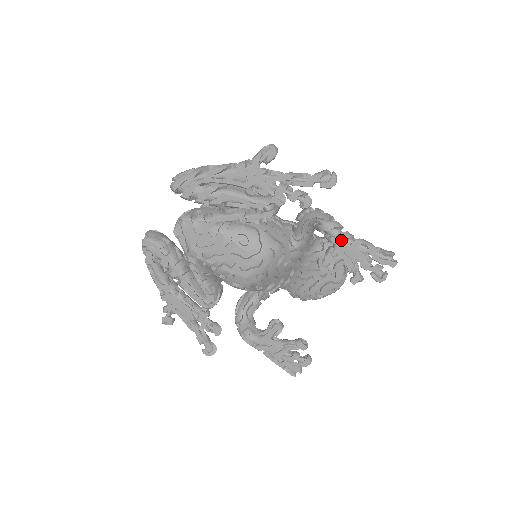
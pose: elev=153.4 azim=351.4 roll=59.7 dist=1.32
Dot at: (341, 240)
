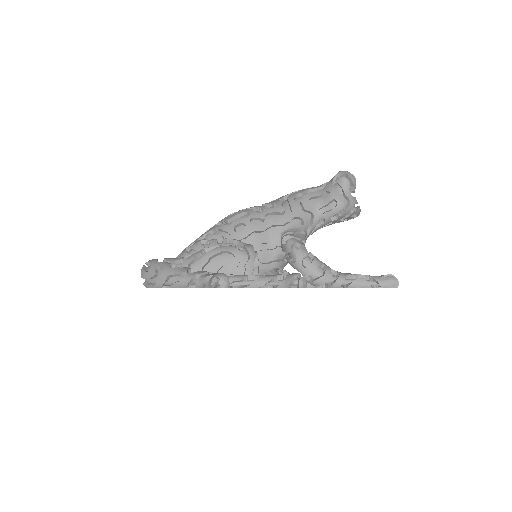
Dot at: occluded
